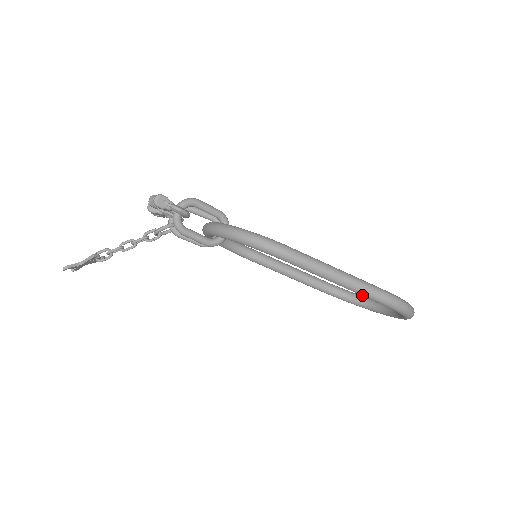
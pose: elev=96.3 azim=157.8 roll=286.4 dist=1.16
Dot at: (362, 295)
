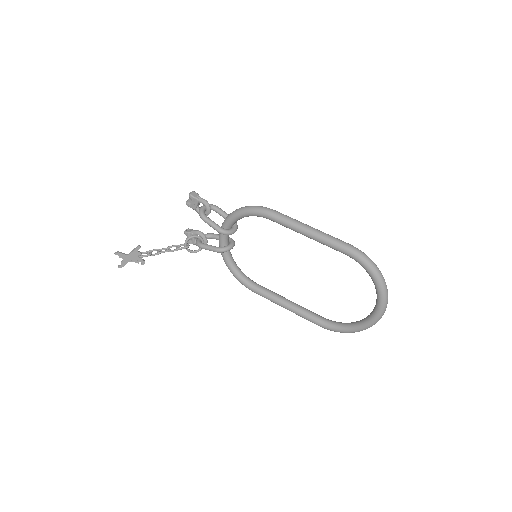
Dot at: (331, 245)
